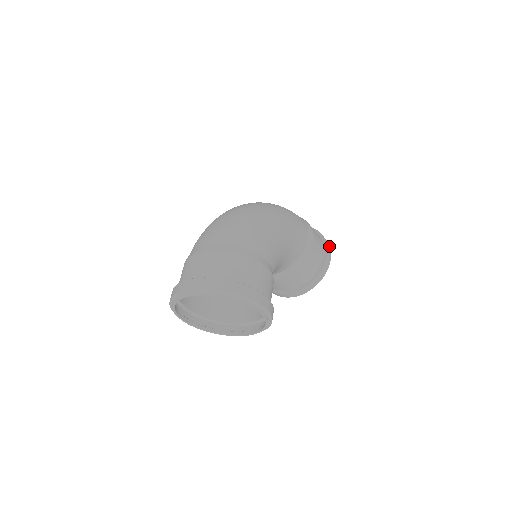
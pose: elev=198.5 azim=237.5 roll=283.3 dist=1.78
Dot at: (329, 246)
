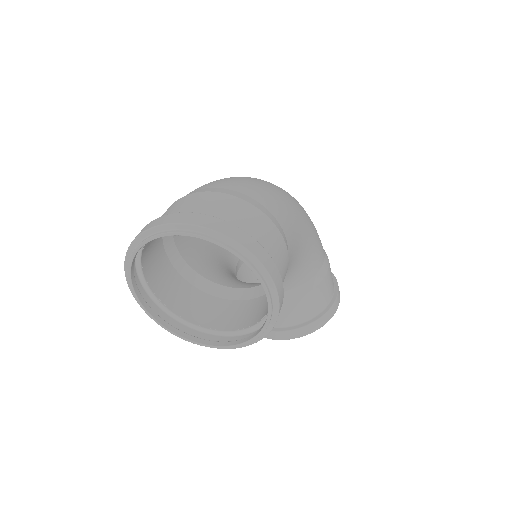
Dot at: occluded
